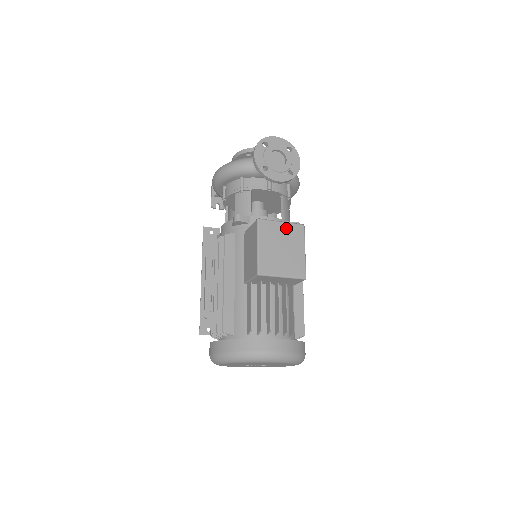
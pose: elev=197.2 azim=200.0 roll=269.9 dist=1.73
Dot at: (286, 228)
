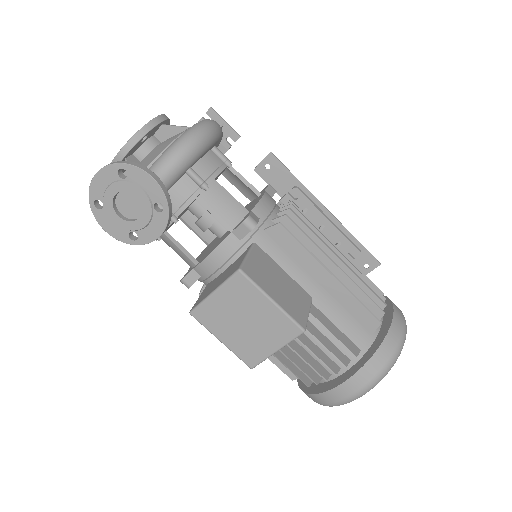
Dot at: (225, 295)
